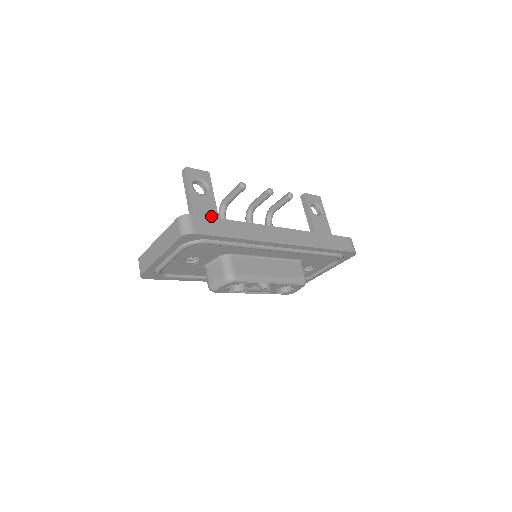
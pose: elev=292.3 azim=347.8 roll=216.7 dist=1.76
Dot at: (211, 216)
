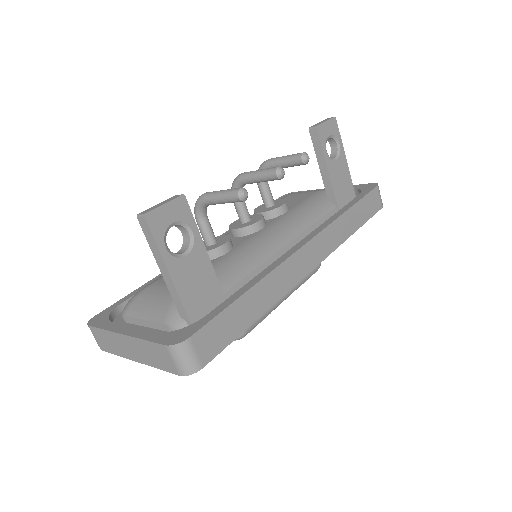
Dot at: (207, 286)
